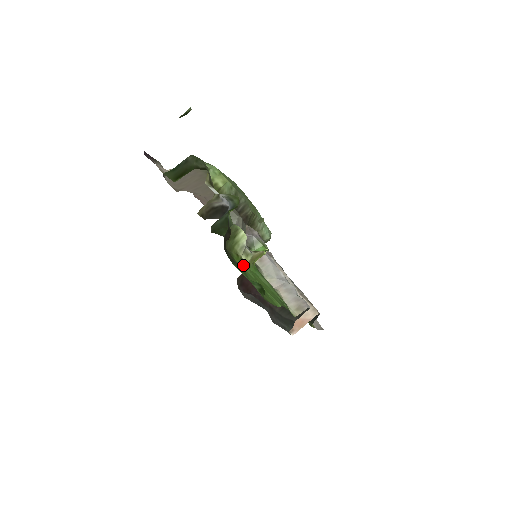
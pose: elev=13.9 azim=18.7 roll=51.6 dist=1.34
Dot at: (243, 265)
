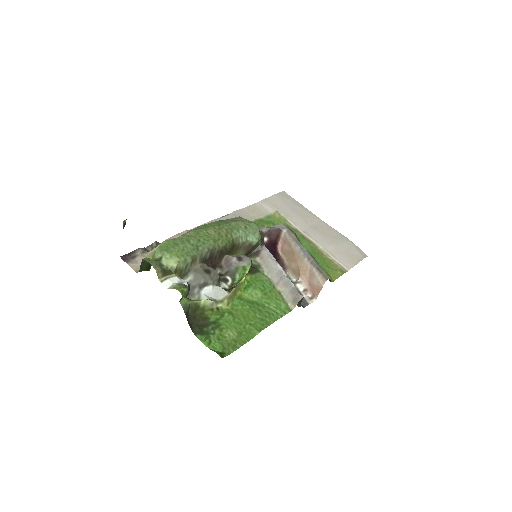
Dot at: (223, 309)
